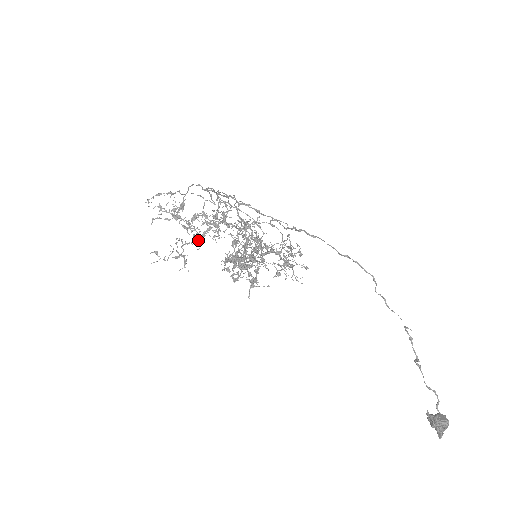
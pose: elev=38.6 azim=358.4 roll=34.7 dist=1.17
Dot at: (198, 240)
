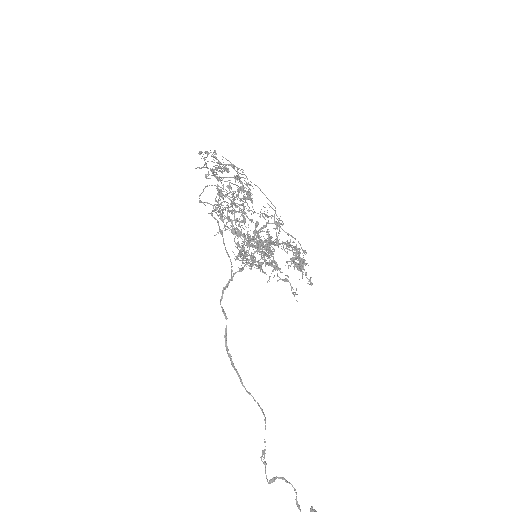
Dot at: occluded
